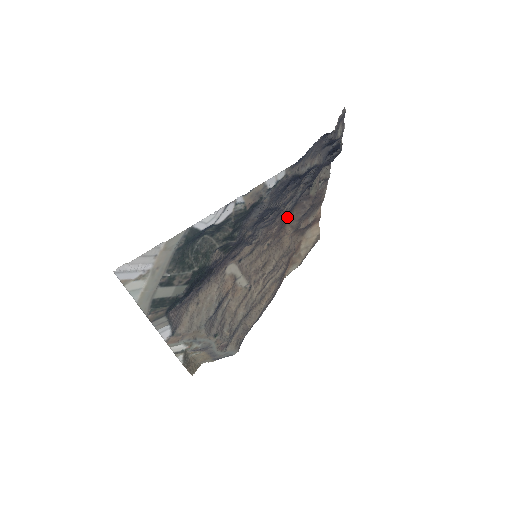
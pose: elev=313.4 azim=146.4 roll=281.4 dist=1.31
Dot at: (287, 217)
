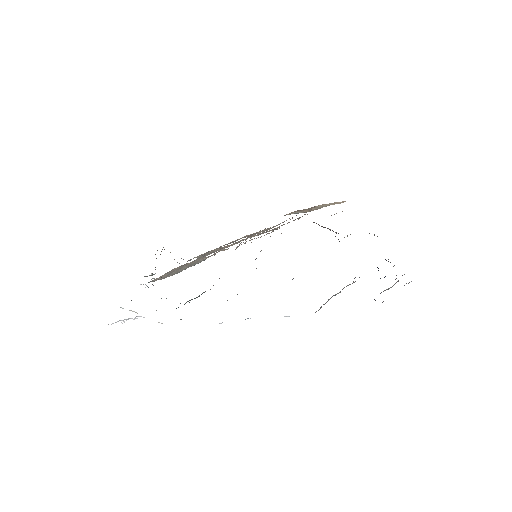
Dot at: occluded
